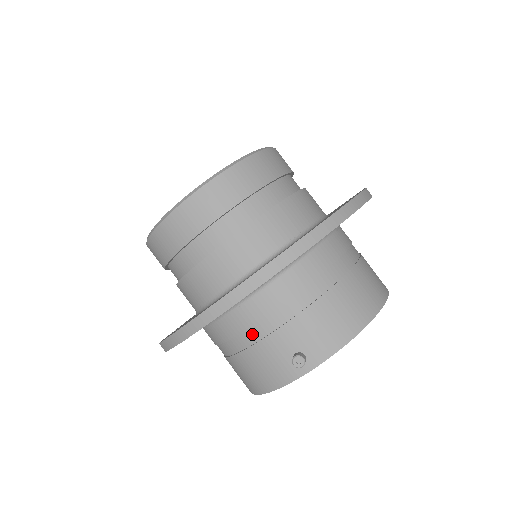
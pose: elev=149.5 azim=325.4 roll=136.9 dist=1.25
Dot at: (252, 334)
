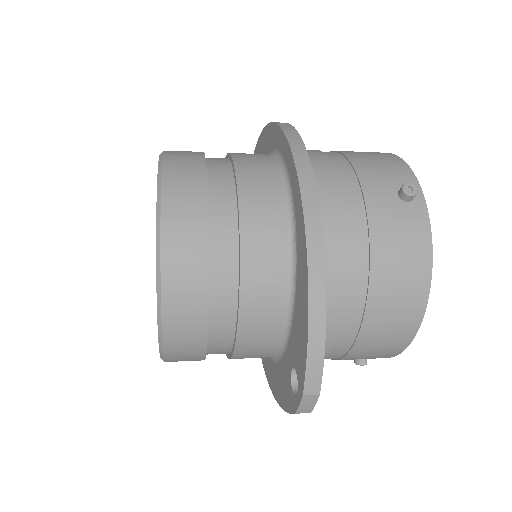
Dot at: (356, 226)
